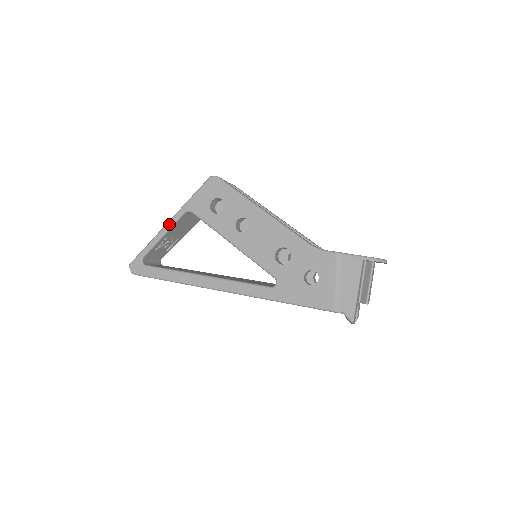
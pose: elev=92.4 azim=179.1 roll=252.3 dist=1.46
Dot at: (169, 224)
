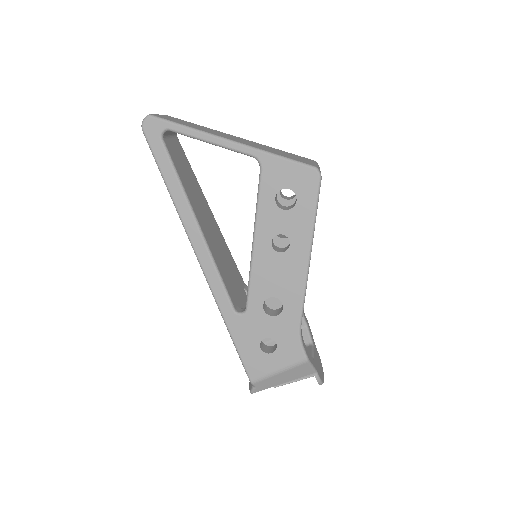
Dot at: (230, 144)
